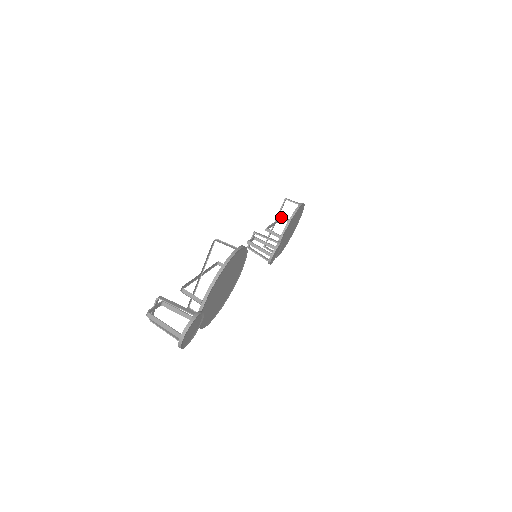
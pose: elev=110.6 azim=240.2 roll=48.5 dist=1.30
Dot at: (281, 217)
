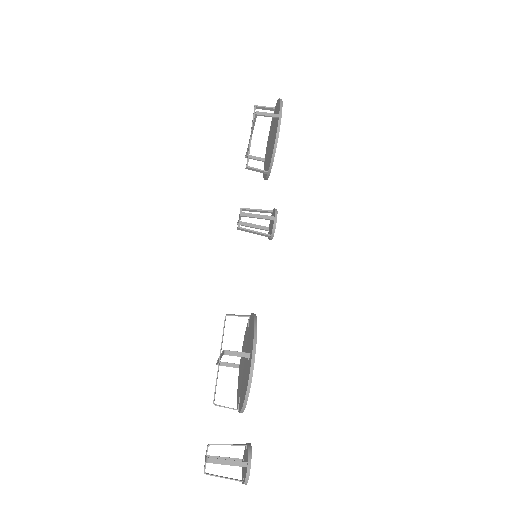
Dot at: (254, 110)
